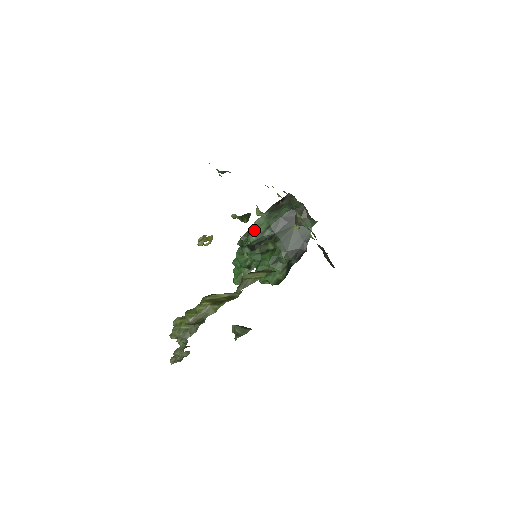
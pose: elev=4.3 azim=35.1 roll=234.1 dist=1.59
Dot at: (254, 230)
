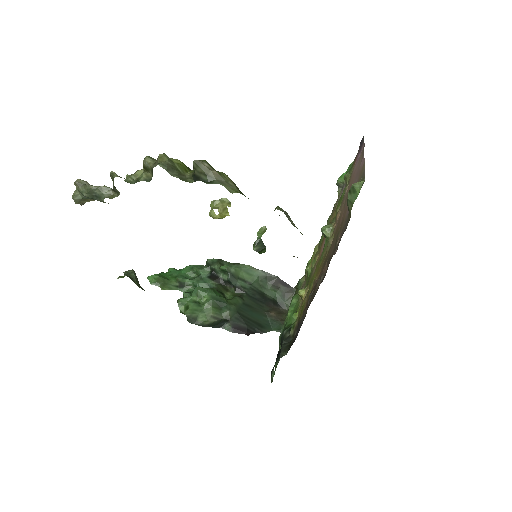
Dot at: (240, 268)
